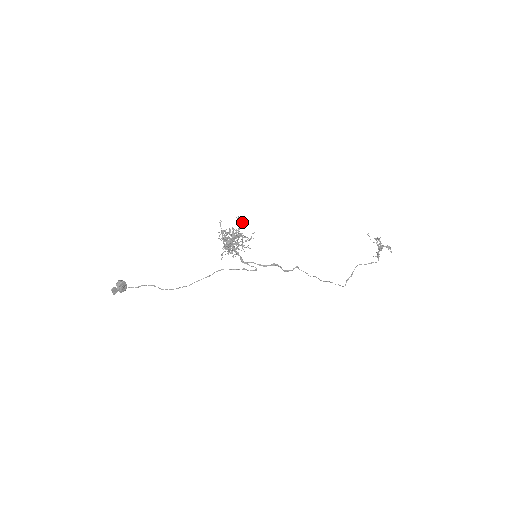
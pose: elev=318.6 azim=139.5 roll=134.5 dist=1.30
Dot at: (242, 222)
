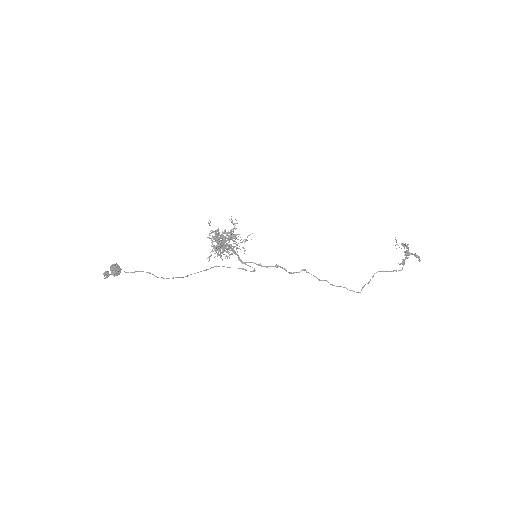
Dot at: (236, 223)
